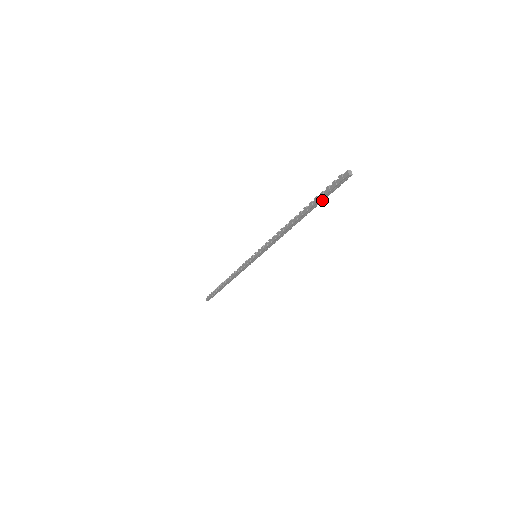
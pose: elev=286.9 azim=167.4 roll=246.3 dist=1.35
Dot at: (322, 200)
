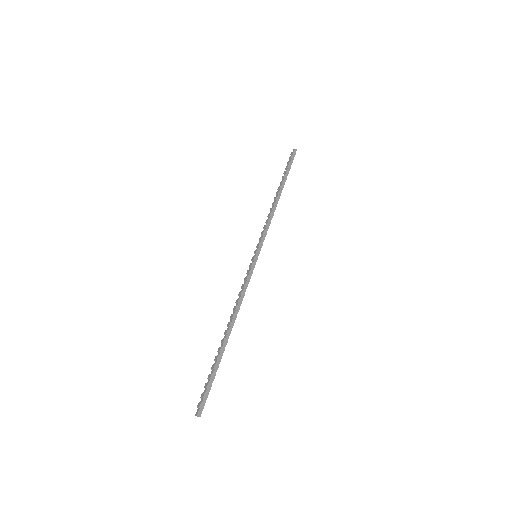
Dot at: occluded
